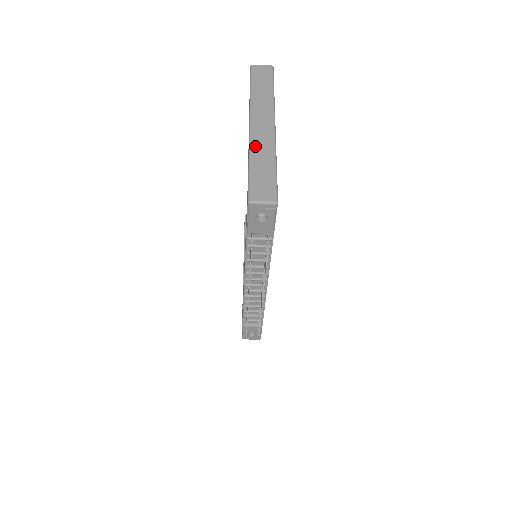
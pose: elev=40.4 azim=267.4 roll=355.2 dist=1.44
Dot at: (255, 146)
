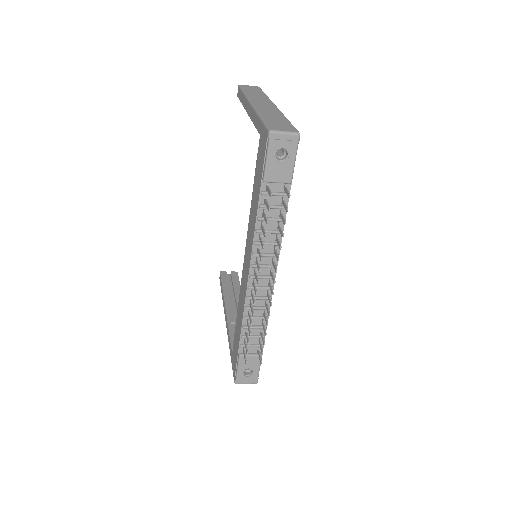
Dot at: (262, 110)
